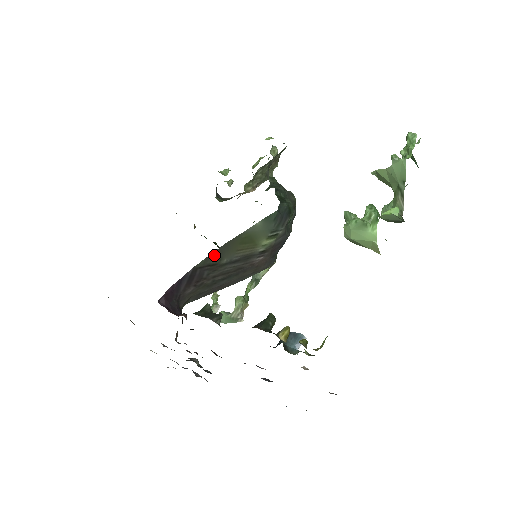
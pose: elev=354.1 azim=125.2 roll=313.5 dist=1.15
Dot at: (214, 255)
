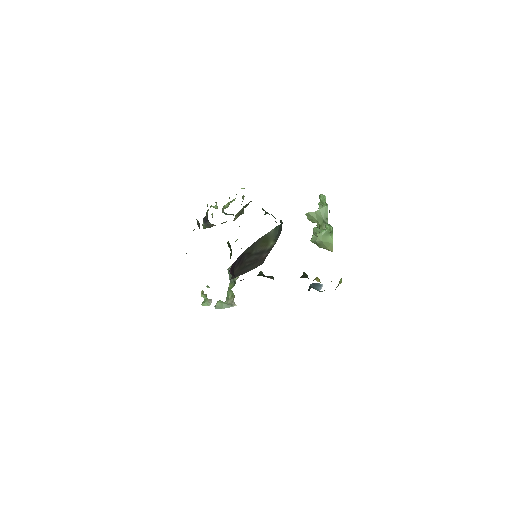
Dot at: (251, 247)
